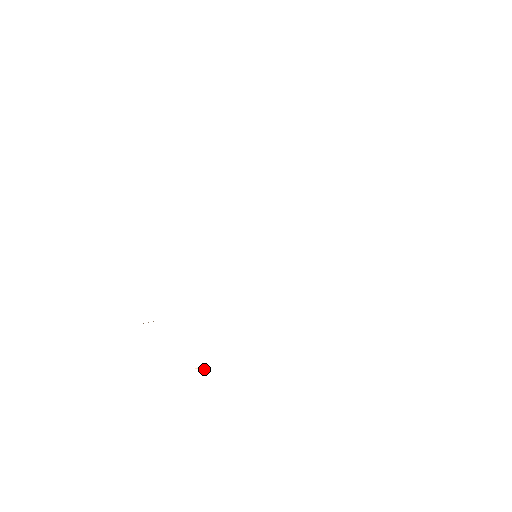
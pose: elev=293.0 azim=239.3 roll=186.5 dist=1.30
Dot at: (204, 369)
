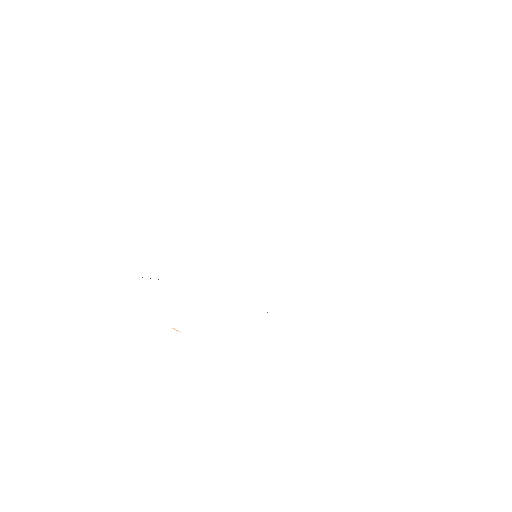
Dot at: (179, 331)
